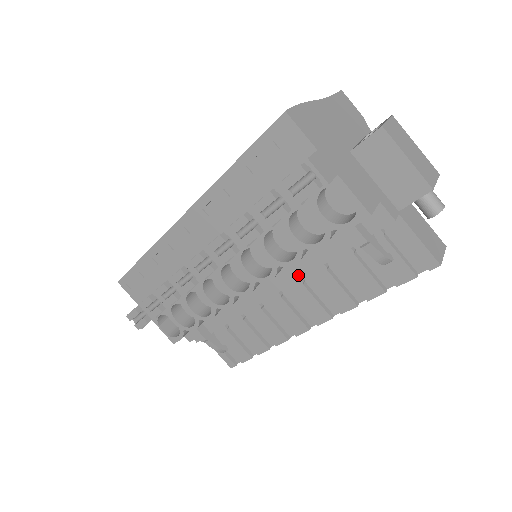
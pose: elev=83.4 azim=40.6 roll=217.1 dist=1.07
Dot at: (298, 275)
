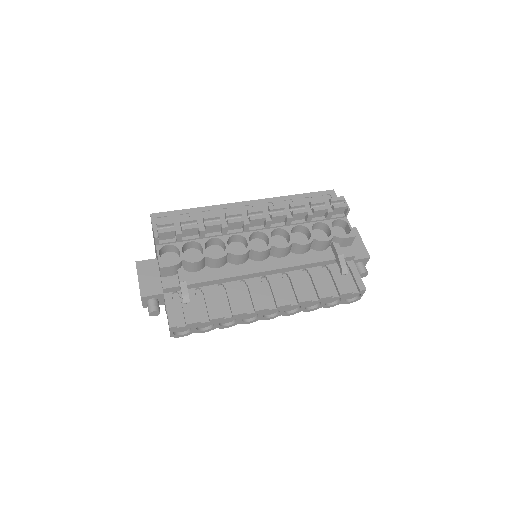
Dot at: (289, 265)
